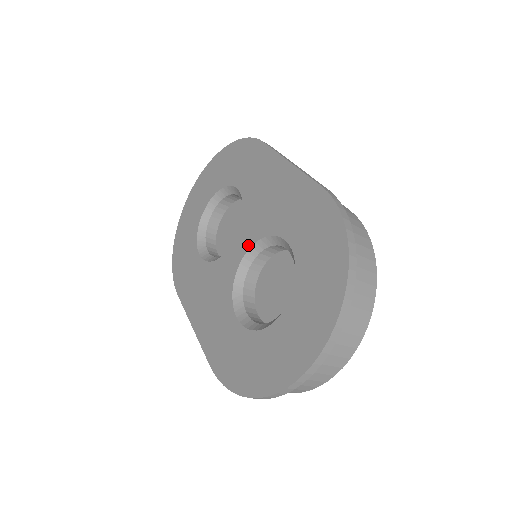
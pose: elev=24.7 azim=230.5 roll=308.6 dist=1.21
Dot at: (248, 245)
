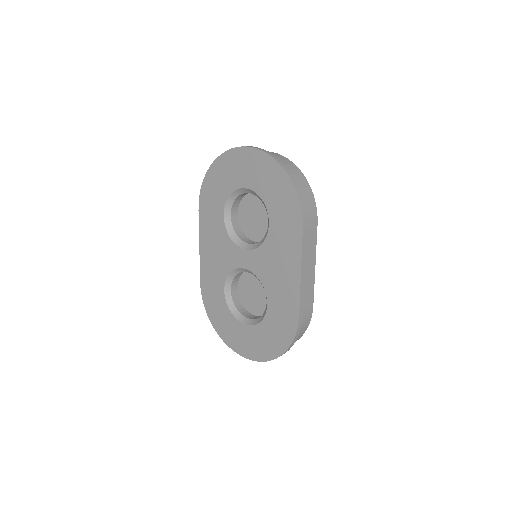
Dot at: (251, 269)
